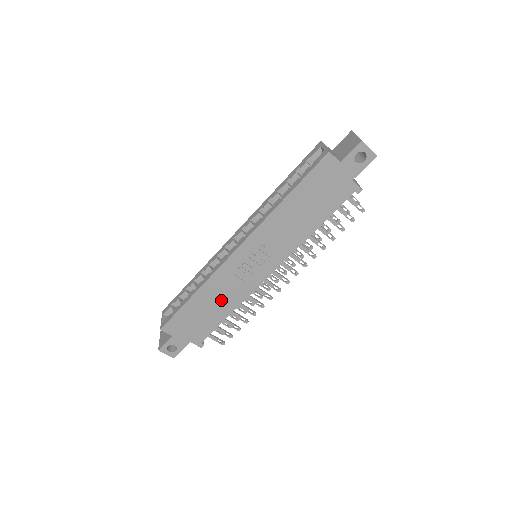
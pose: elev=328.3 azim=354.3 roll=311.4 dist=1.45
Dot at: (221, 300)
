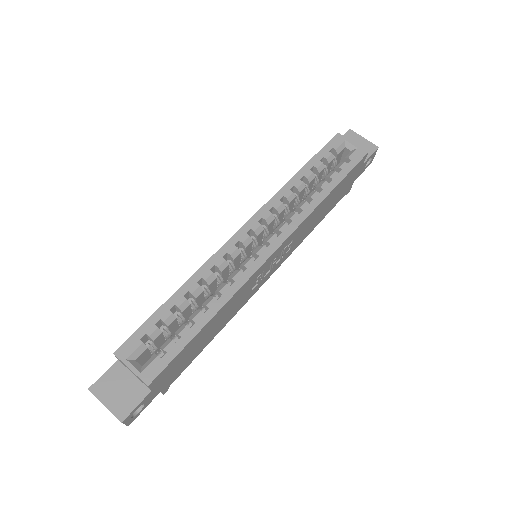
Dot at: (223, 319)
